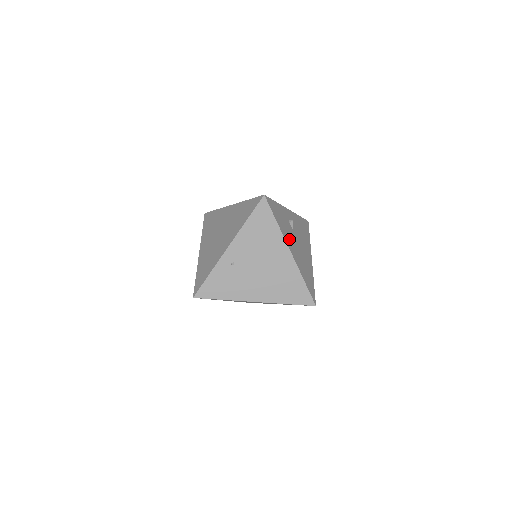
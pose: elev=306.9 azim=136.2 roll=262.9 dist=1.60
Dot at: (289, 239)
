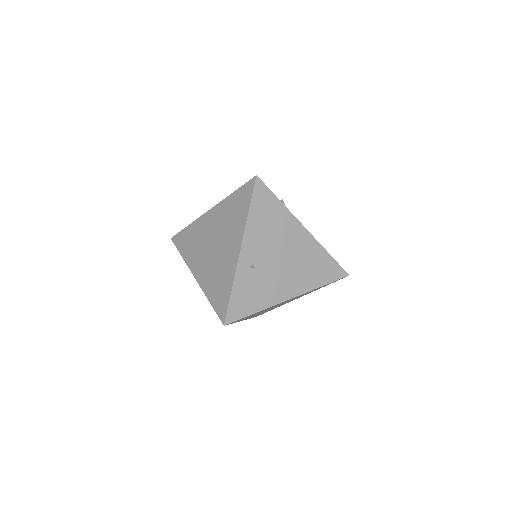
Dot at: occluded
